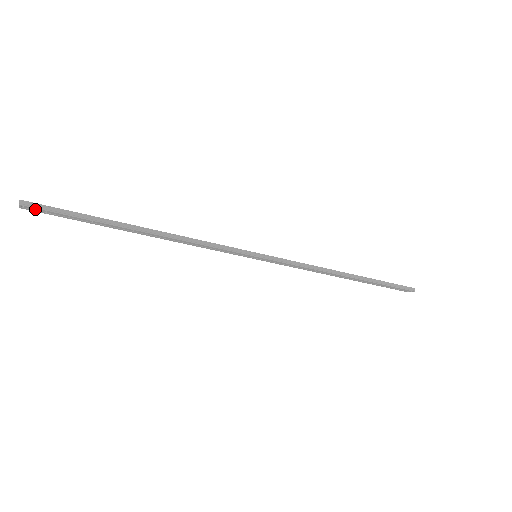
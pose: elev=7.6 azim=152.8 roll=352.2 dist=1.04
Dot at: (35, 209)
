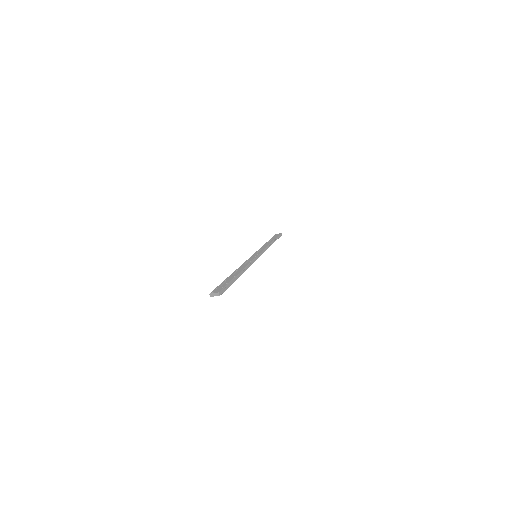
Dot at: (220, 293)
